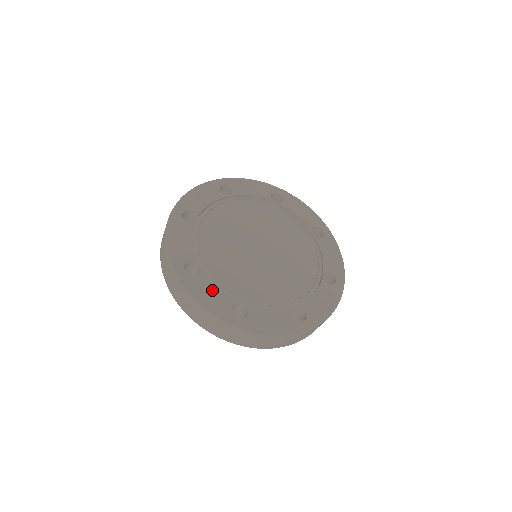
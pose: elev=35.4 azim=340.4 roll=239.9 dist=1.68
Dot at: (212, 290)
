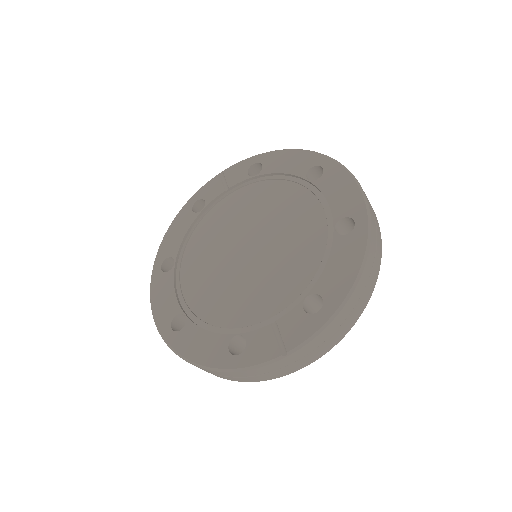
Dot at: (169, 292)
